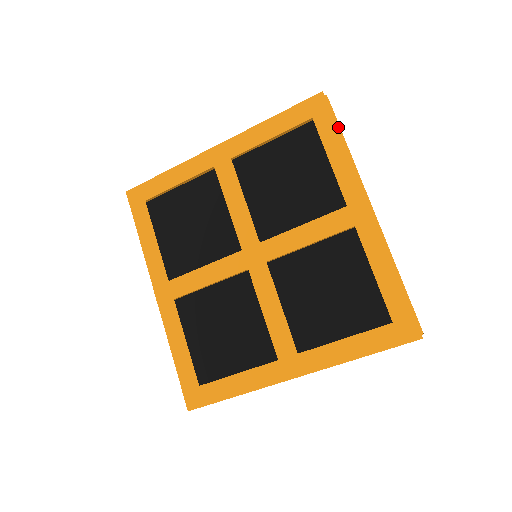
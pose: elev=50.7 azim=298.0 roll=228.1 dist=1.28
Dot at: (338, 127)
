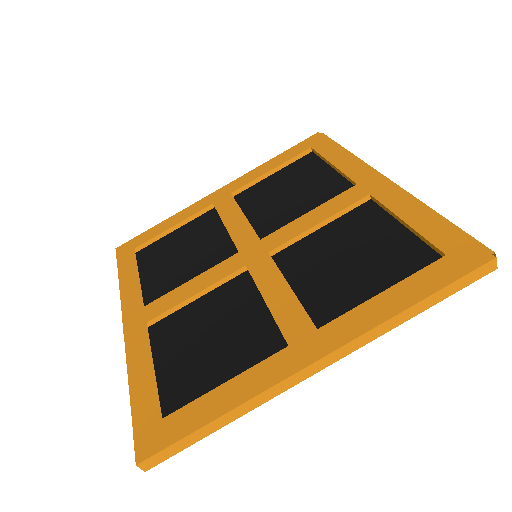
Dot at: (336, 144)
